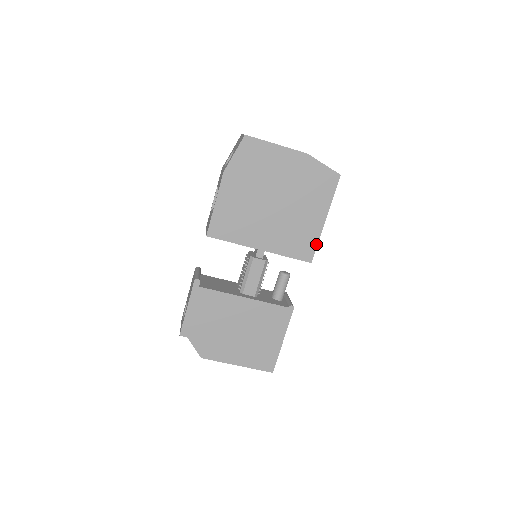
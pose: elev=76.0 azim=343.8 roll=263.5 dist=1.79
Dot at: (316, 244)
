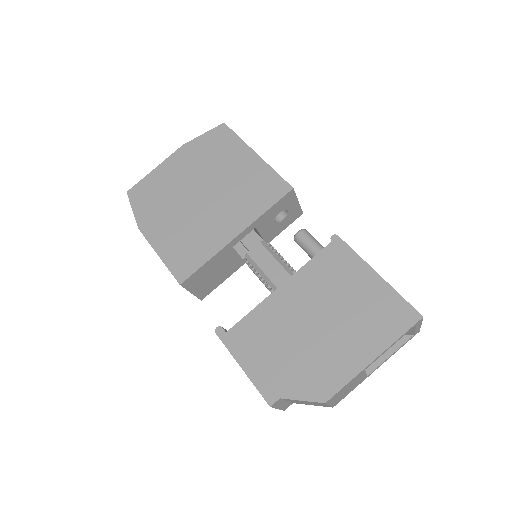
Dot at: (275, 174)
